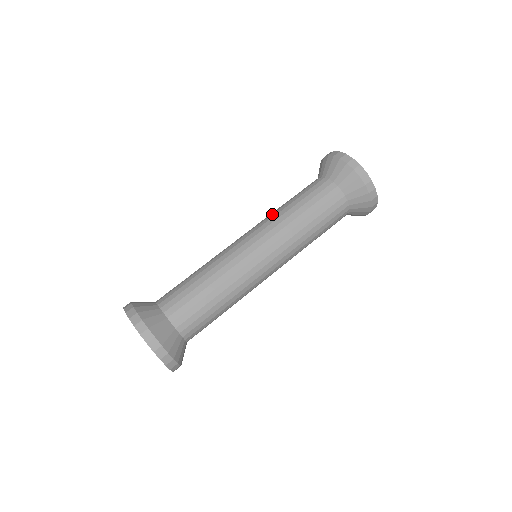
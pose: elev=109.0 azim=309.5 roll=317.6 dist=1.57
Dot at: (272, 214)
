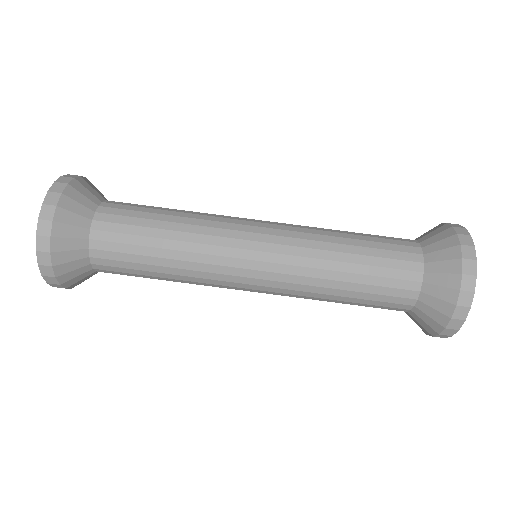
Dot at: (317, 249)
